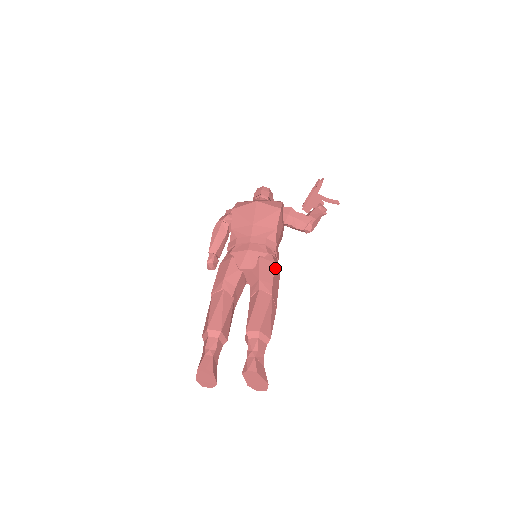
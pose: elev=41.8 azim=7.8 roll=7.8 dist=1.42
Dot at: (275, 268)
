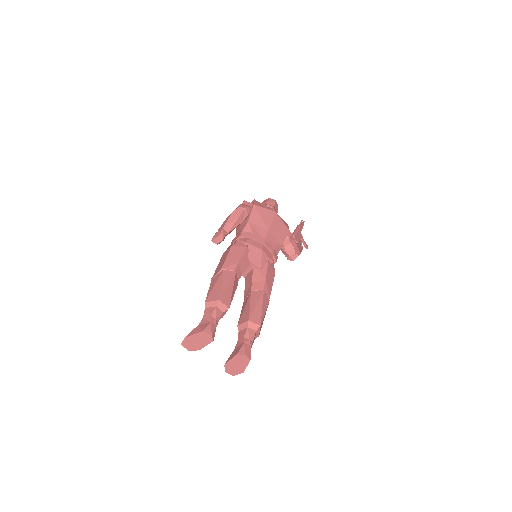
Dot at: occluded
